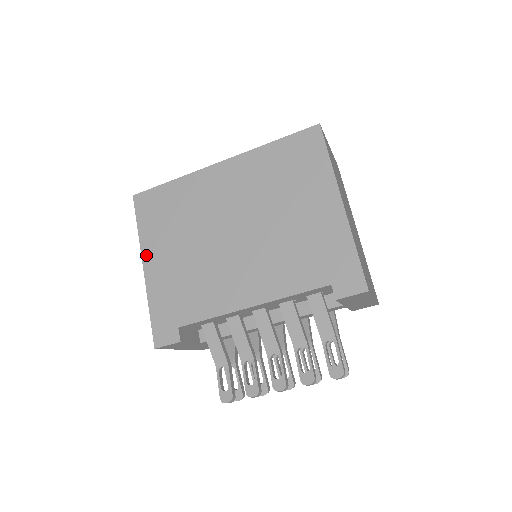
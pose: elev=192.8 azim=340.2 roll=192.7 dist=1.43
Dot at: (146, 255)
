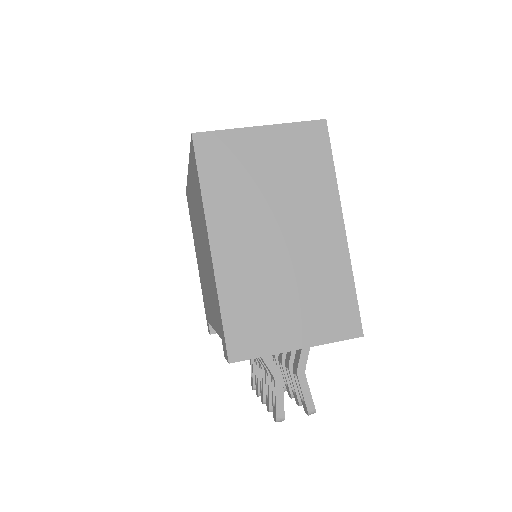
Dot at: (195, 251)
